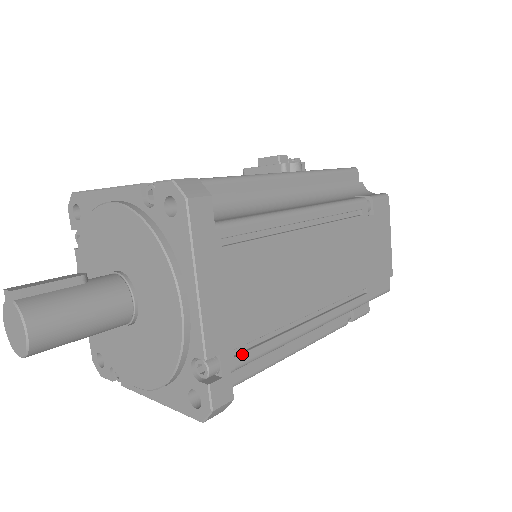
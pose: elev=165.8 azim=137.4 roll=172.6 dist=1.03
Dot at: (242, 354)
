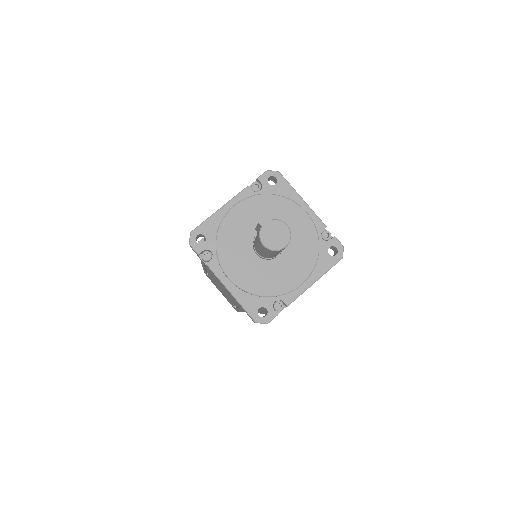
Dot at: occluded
